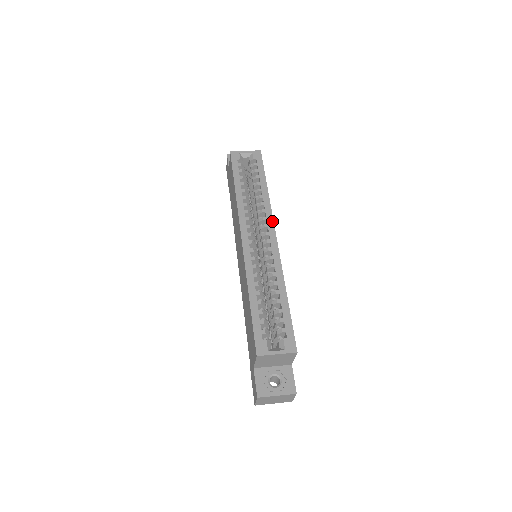
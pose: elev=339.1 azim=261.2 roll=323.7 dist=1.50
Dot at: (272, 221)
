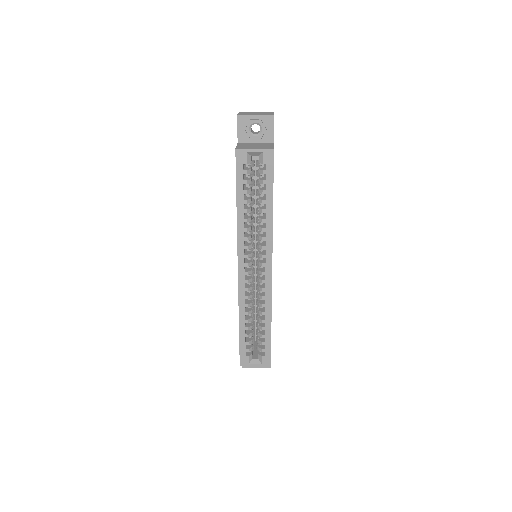
Dot at: (271, 252)
